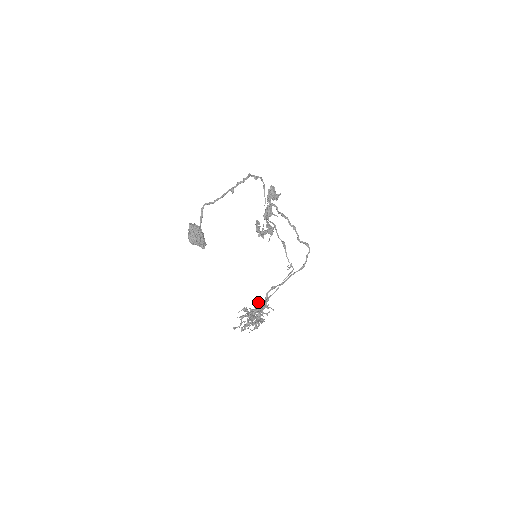
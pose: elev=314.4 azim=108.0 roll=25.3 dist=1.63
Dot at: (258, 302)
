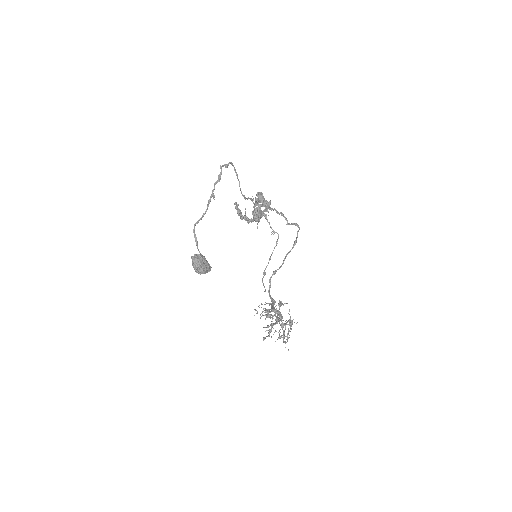
Dot at: (289, 325)
